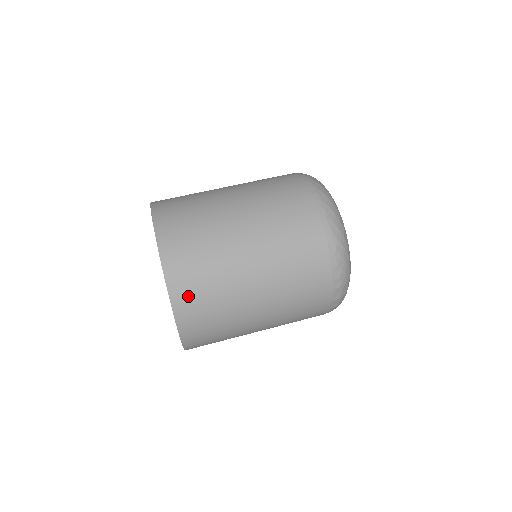
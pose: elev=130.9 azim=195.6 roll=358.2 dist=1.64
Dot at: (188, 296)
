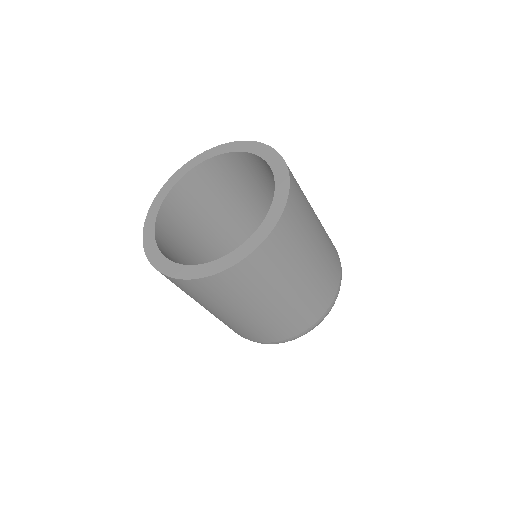
Dot at: (197, 288)
